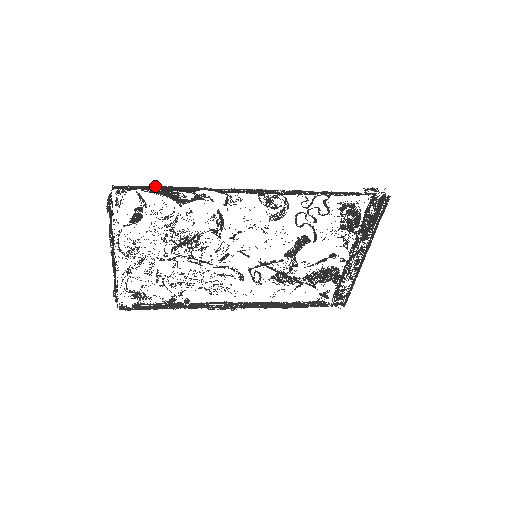
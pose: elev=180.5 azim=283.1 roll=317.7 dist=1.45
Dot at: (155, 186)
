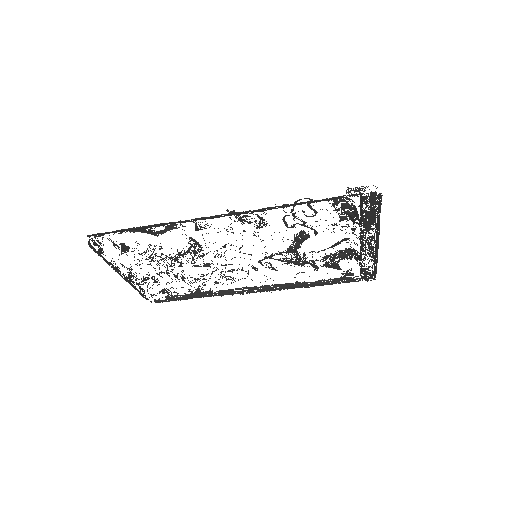
Dot at: (123, 229)
